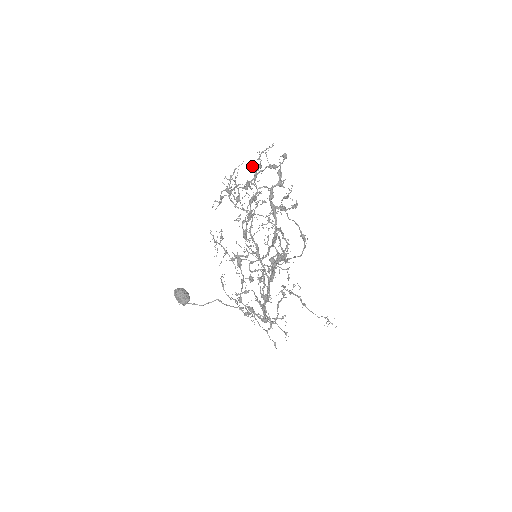
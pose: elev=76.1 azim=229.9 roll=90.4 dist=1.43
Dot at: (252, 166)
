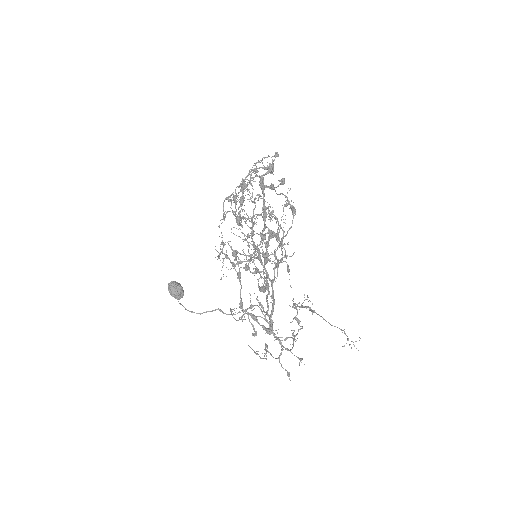
Dot at: (249, 171)
